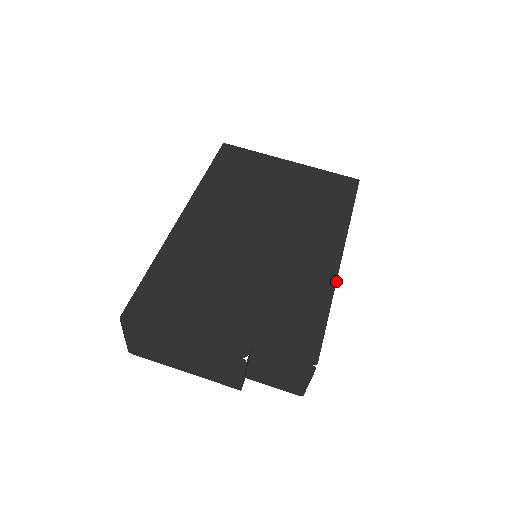
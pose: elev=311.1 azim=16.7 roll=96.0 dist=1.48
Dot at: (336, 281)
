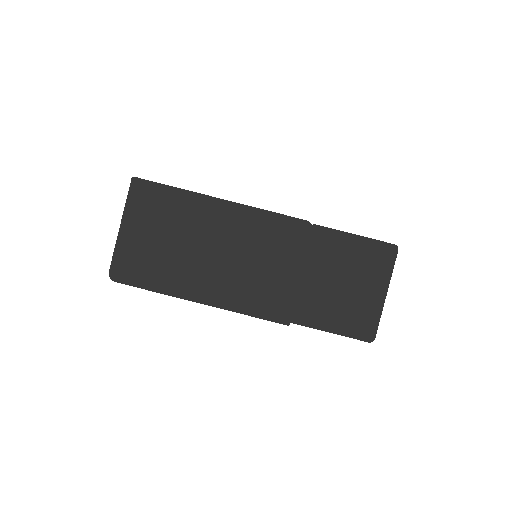
Dot at: occluded
